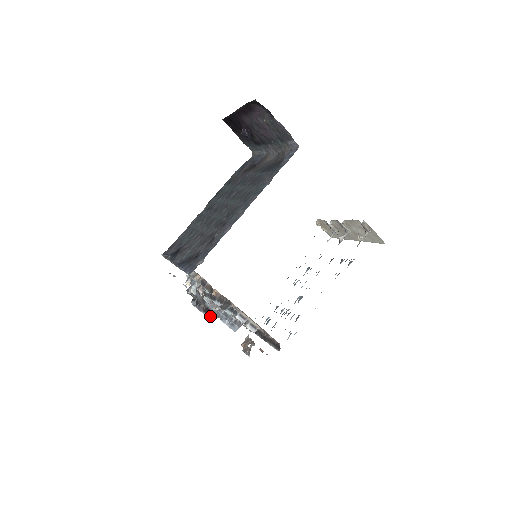
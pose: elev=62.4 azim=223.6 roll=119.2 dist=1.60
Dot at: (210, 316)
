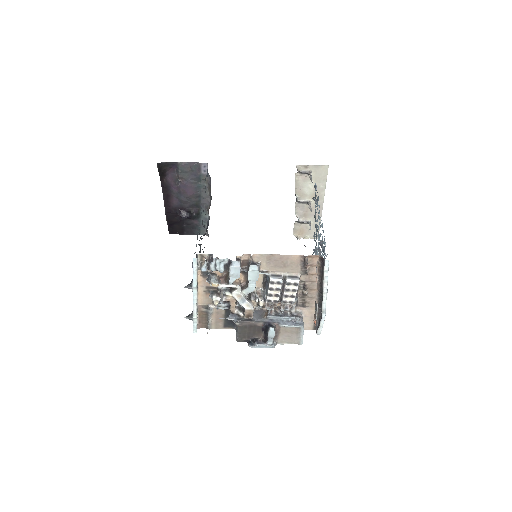
Dot at: (267, 328)
